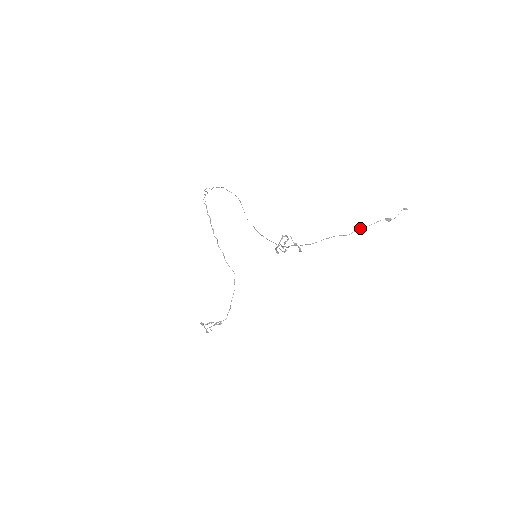
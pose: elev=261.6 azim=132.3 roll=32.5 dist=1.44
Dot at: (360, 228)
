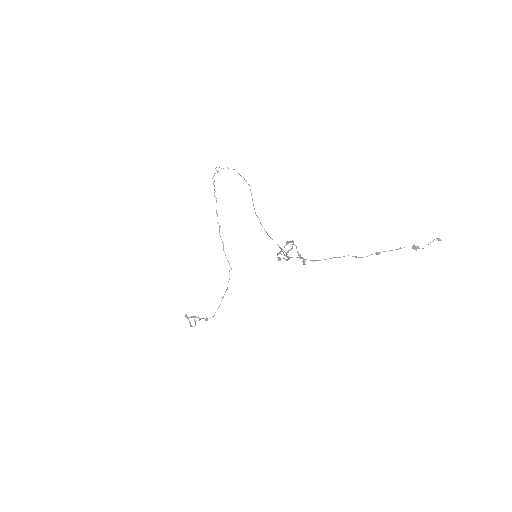
Dot at: (379, 252)
